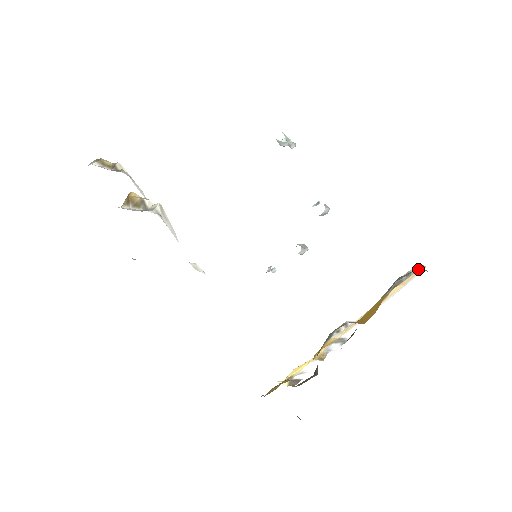
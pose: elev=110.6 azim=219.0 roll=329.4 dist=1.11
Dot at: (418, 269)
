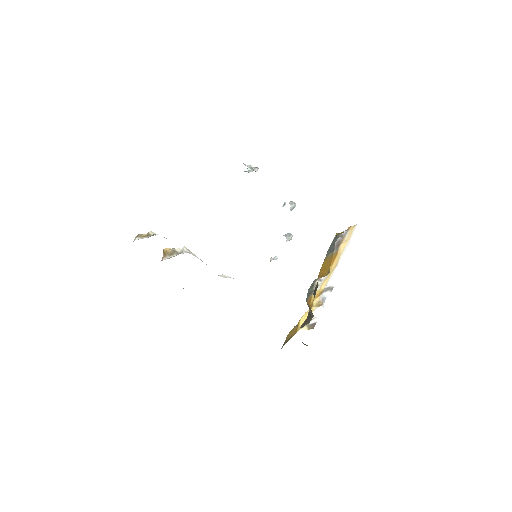
Dot at: (338, 234)
